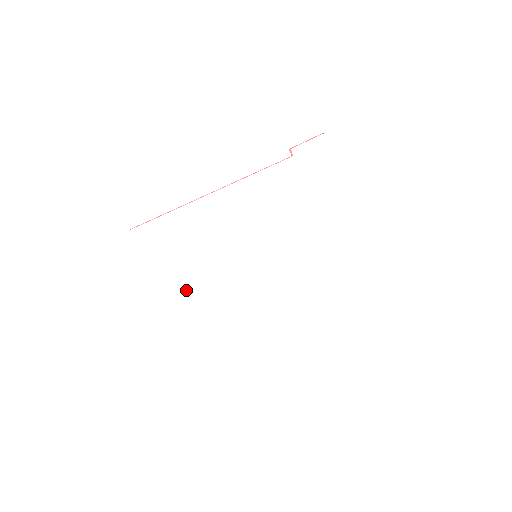
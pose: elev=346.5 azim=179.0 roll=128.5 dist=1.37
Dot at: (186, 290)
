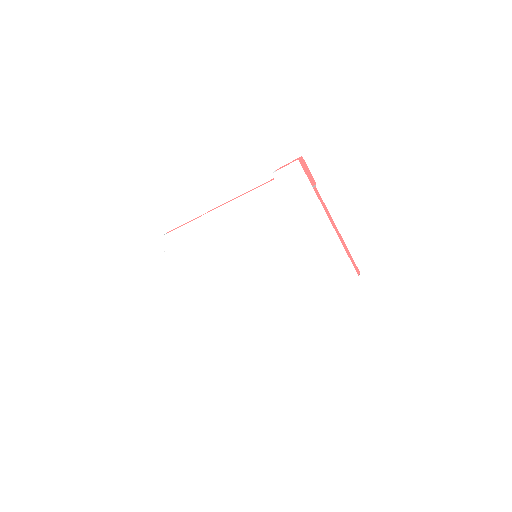
Dot at: (207, 279)
